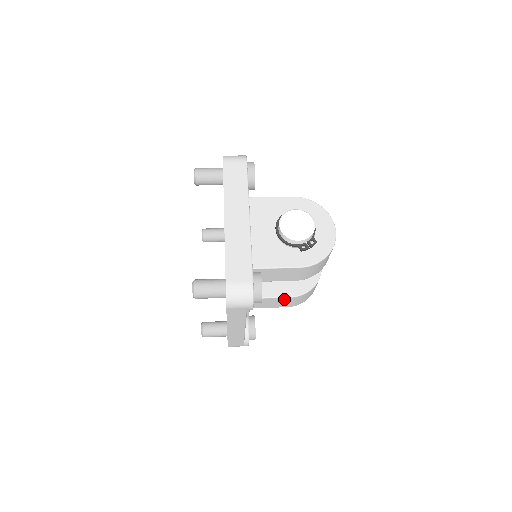
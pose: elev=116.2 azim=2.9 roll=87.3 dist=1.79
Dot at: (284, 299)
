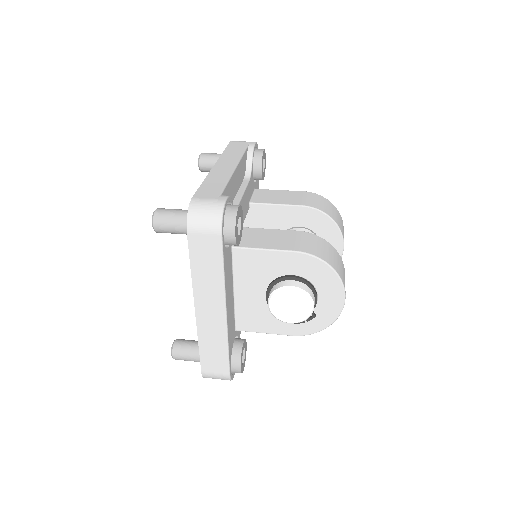
Dot at: occluded
